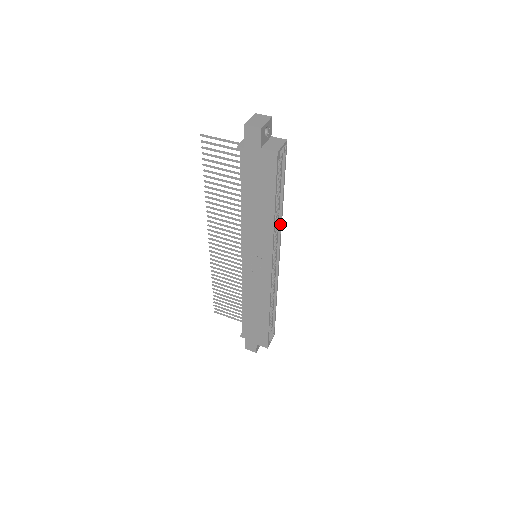
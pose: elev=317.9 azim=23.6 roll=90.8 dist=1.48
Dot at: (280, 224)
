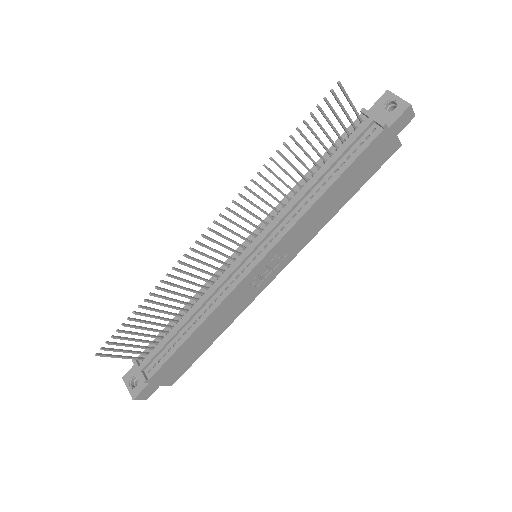
Dot at: occluded
